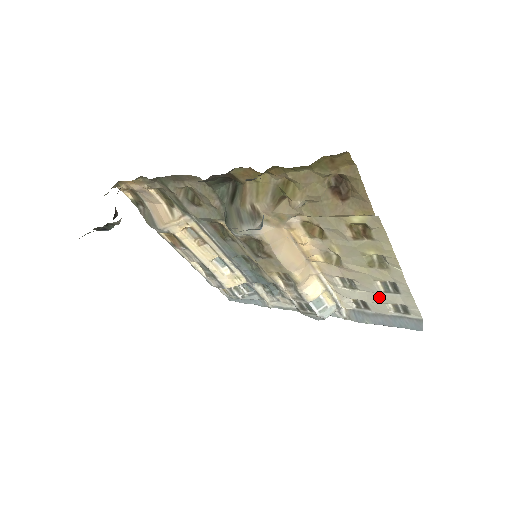
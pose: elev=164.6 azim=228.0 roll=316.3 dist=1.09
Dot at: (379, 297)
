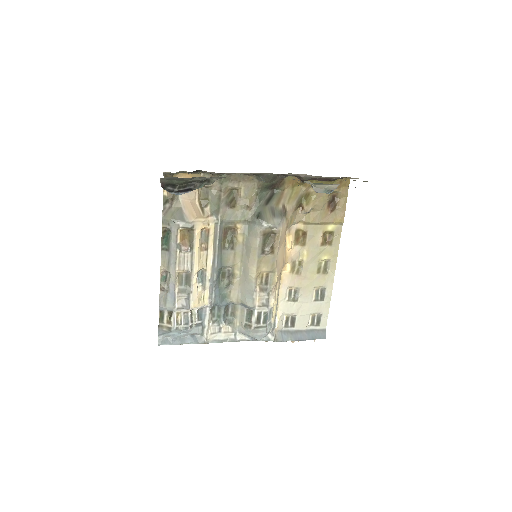
Dot at: (308, 307)
